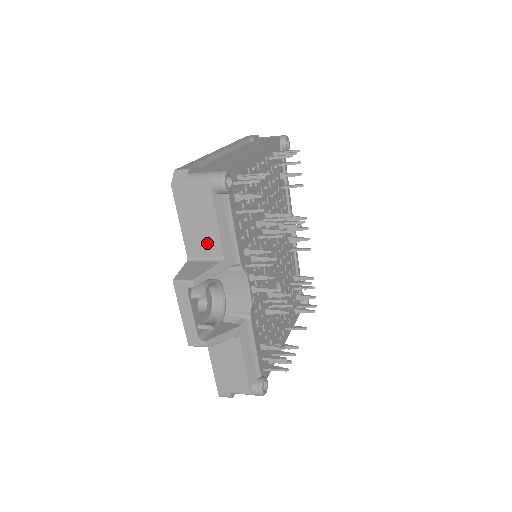
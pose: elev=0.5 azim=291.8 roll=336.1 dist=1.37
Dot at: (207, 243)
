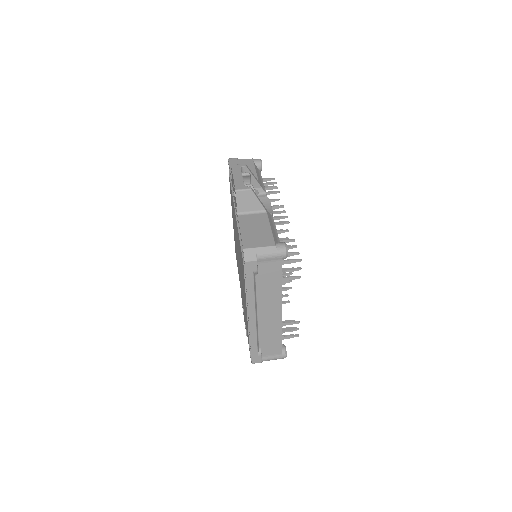
Dot at: occluded
